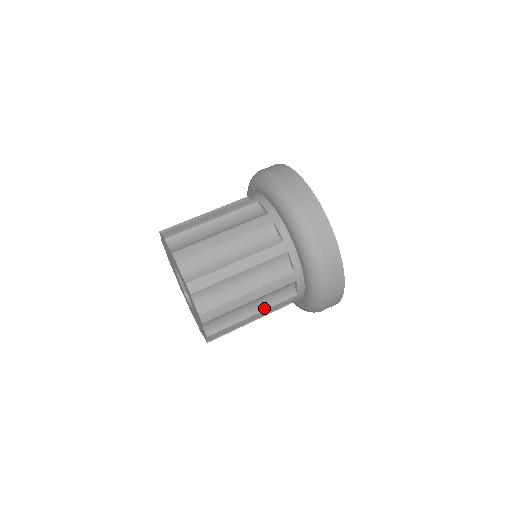
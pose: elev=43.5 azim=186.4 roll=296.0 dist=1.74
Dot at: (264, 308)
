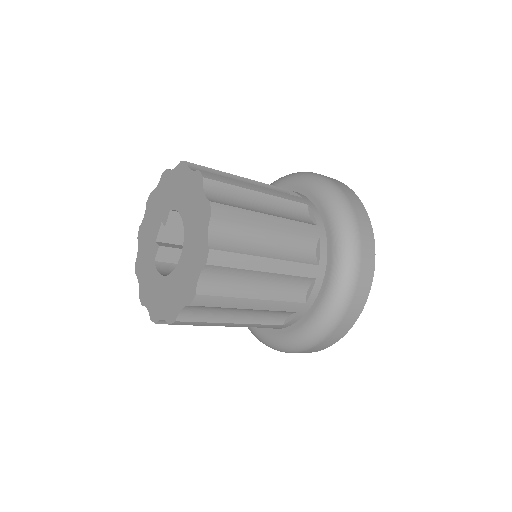
Dot at: (269, 297)
